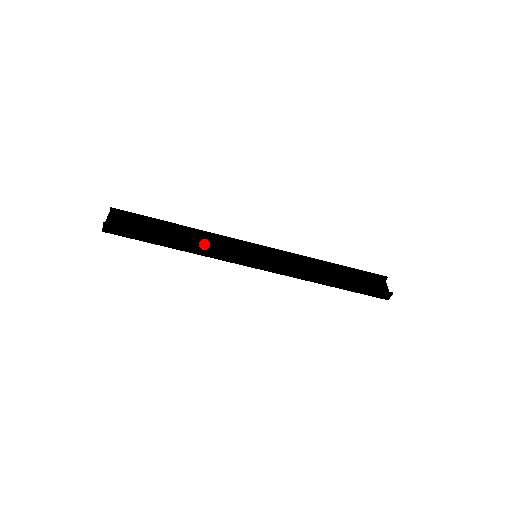
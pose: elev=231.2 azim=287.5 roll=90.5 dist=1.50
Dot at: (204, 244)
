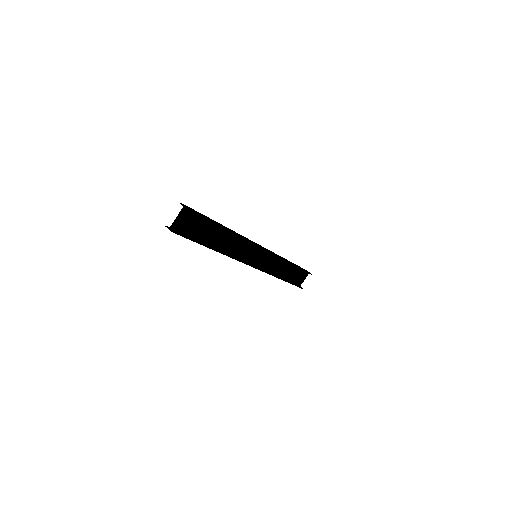
Dot at: (231, 246)
